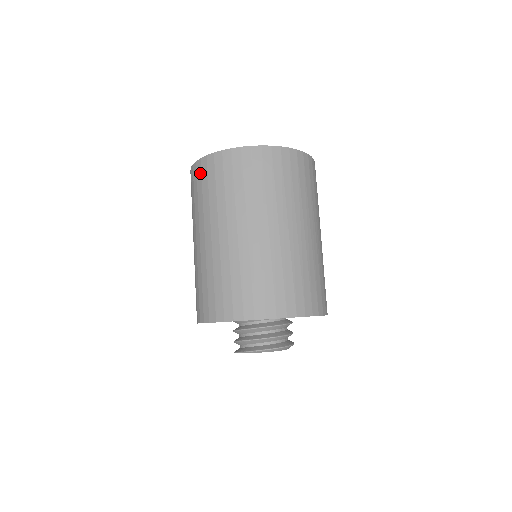
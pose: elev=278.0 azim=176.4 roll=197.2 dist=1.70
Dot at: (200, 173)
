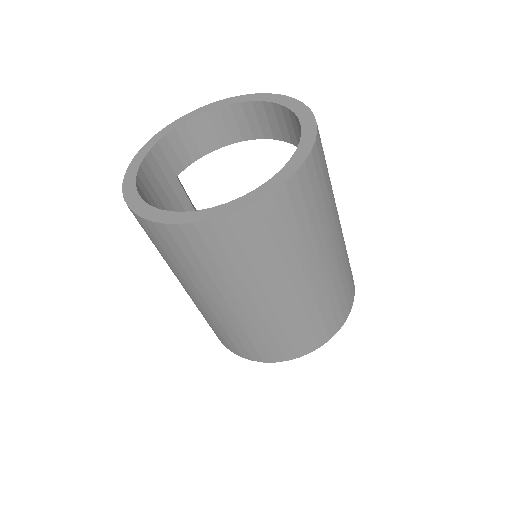
Dot at: (144, 229)
